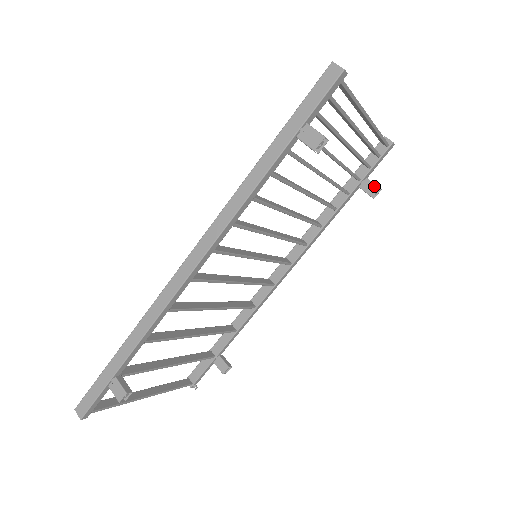
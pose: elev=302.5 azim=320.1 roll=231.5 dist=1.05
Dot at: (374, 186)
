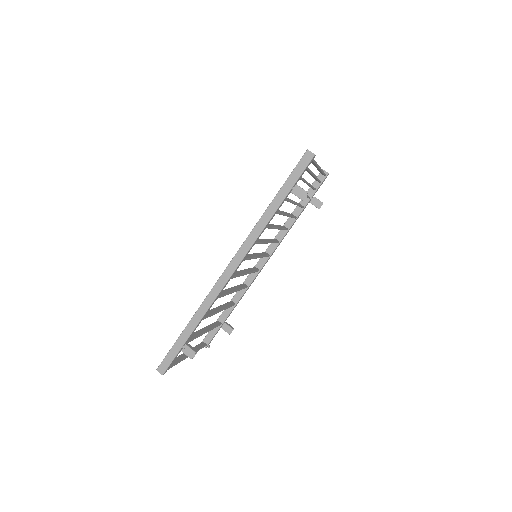
Dot at: (319, 202)
